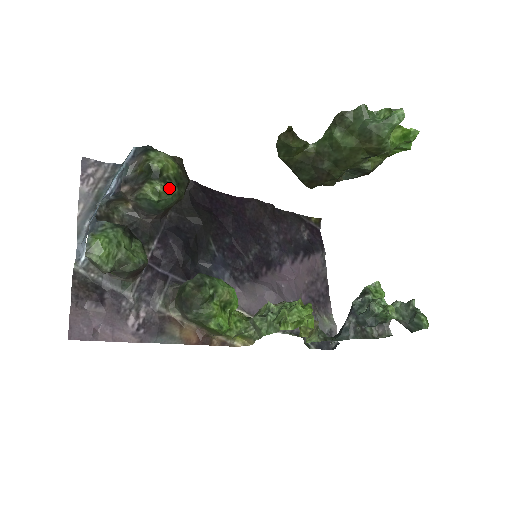
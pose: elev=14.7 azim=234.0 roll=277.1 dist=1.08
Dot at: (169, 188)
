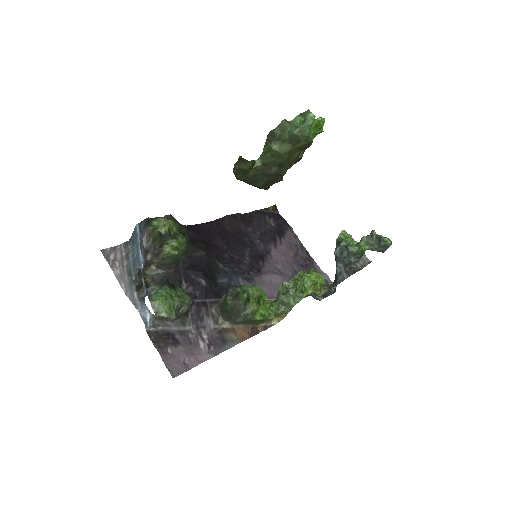
Dot at: (180, 241)
